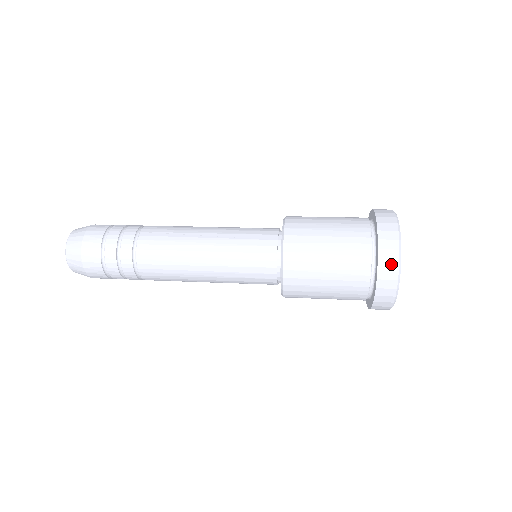
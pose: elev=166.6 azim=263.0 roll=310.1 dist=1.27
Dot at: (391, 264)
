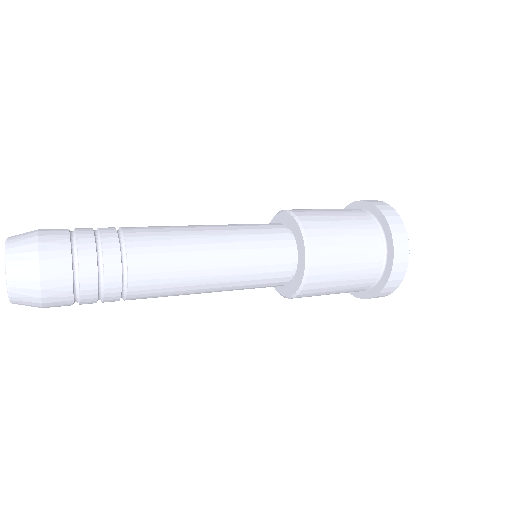
Dot at: (391, 212)
